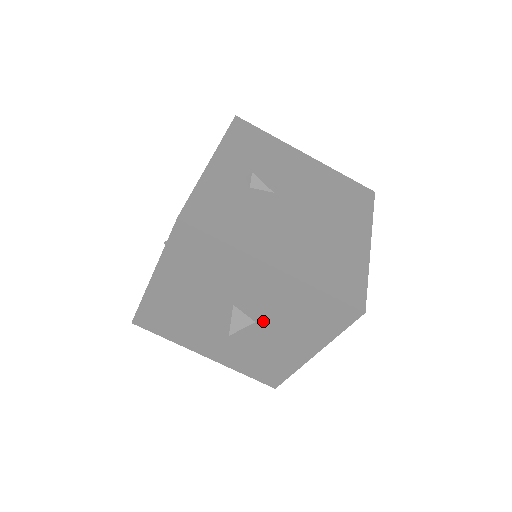
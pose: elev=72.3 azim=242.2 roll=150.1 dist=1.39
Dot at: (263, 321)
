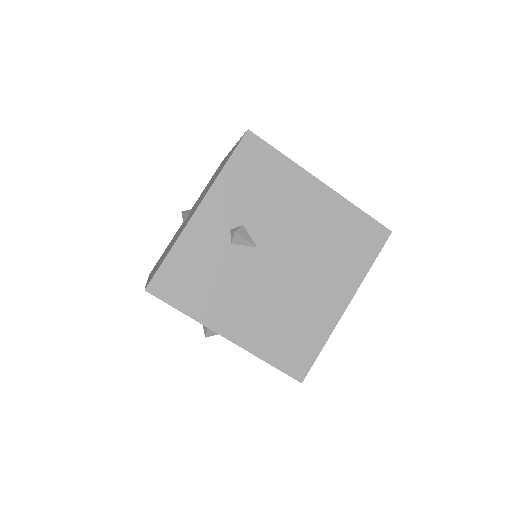
Dot at: occluded
